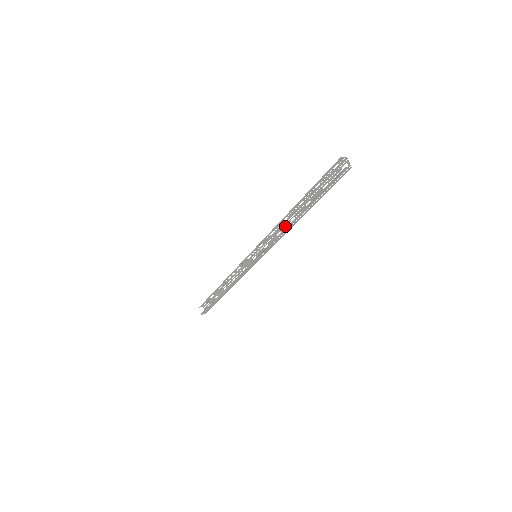
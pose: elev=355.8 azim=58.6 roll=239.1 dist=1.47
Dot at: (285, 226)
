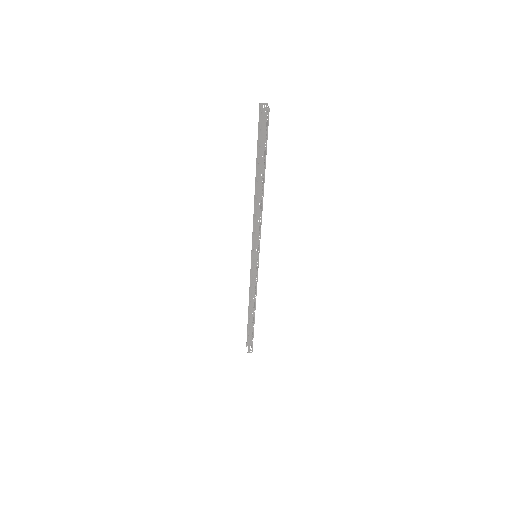
Dot at: (261, 208)
